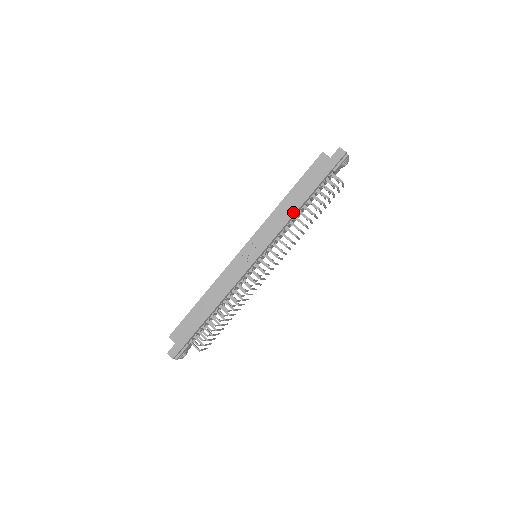
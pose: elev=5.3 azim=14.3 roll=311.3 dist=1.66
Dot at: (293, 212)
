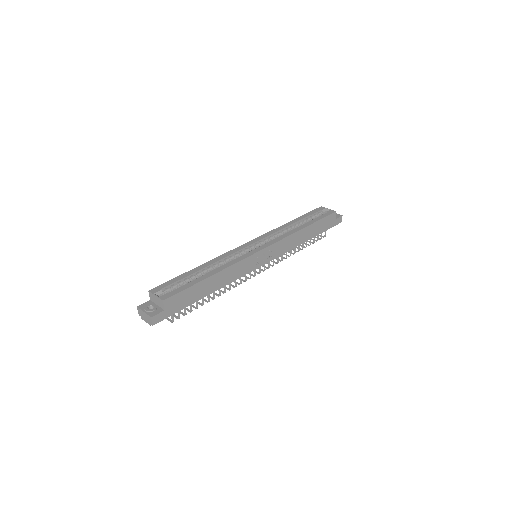
Dot at: (301, 243)
